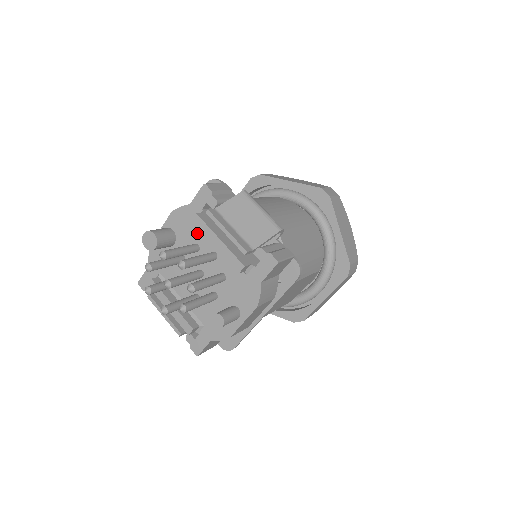
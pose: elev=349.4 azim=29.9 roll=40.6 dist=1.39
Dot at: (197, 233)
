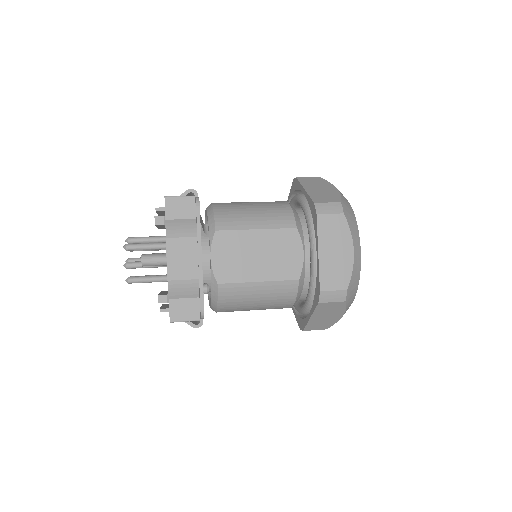
Dot at: occluded
